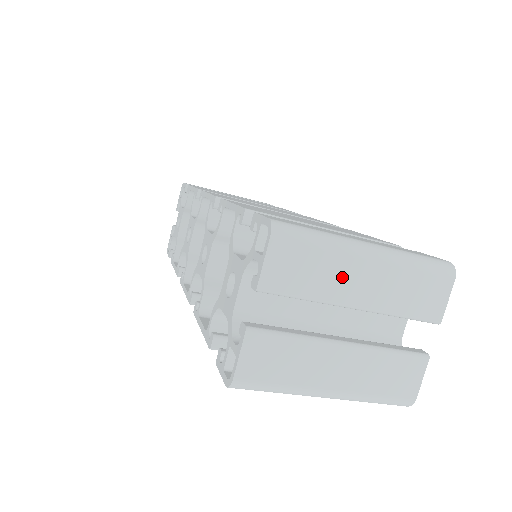
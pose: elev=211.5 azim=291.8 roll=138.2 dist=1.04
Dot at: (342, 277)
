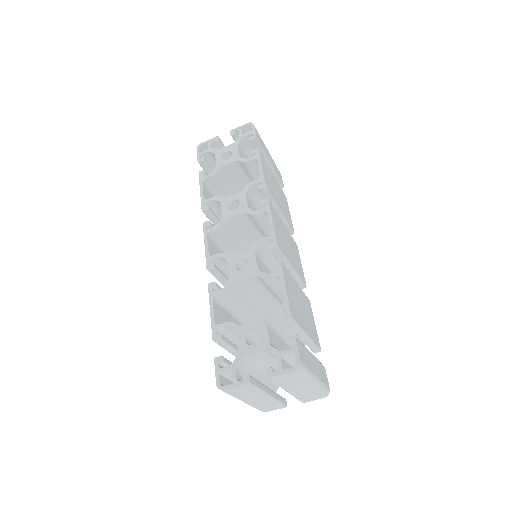
Dot at: (296, 386)
